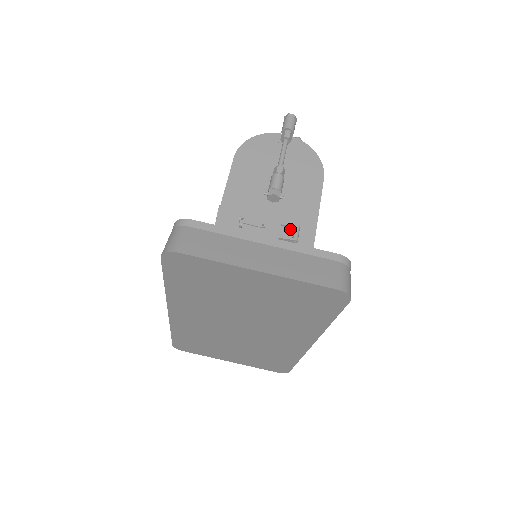
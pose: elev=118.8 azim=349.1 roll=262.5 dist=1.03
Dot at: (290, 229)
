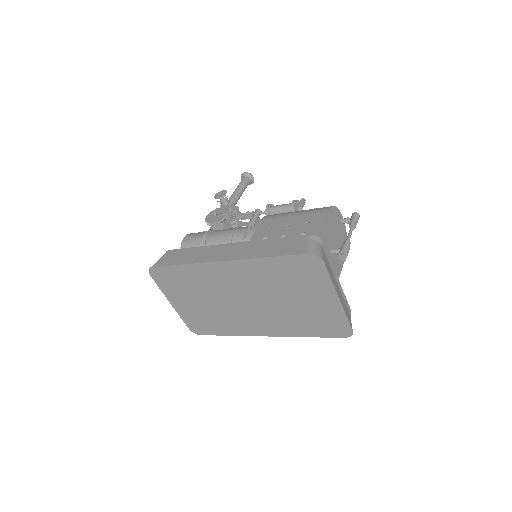
Dot at: occluded
